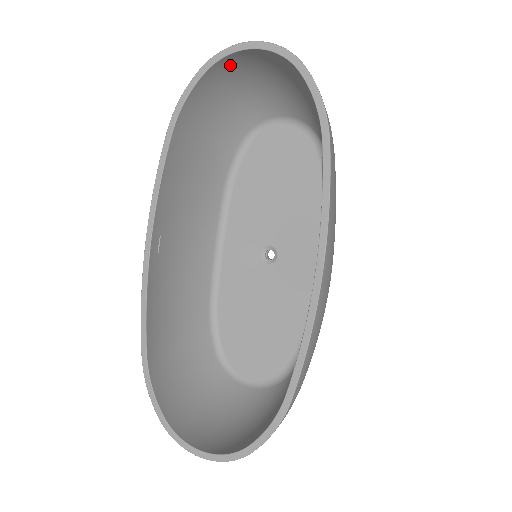
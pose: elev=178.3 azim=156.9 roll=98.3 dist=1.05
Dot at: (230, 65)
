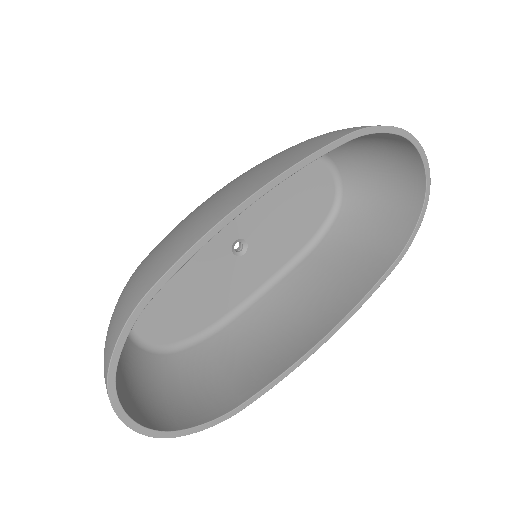
Dot at: (399, 142)
